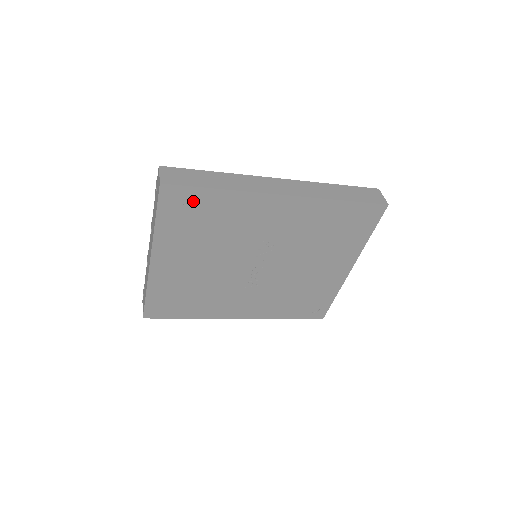
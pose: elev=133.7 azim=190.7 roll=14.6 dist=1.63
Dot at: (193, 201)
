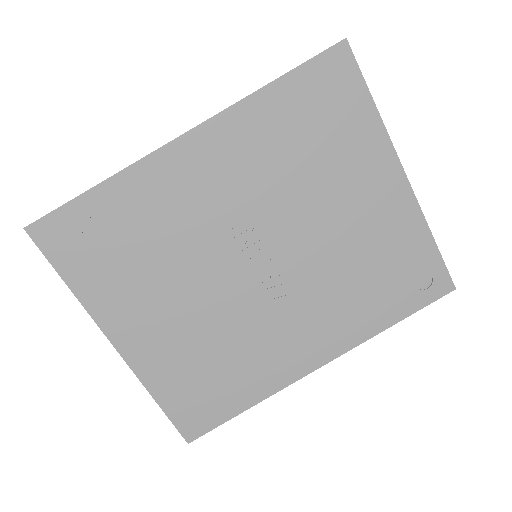
Dot at: (83, 225)
